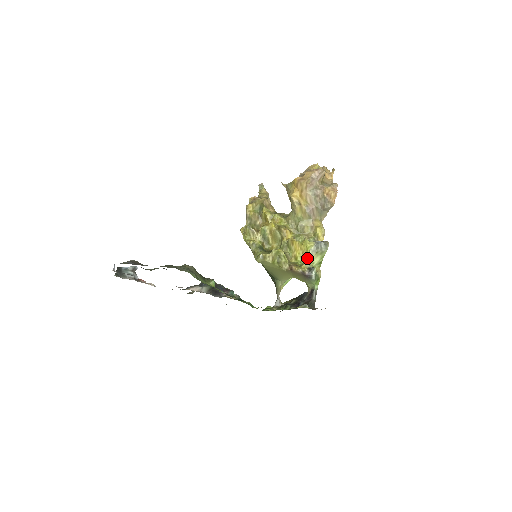
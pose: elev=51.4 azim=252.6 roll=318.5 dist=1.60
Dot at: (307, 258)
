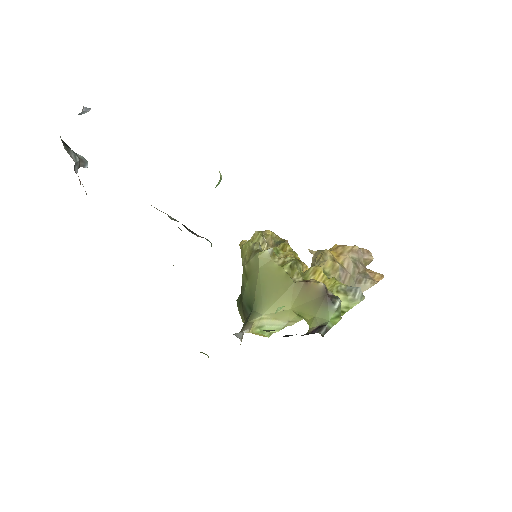
Dot at: occluded
